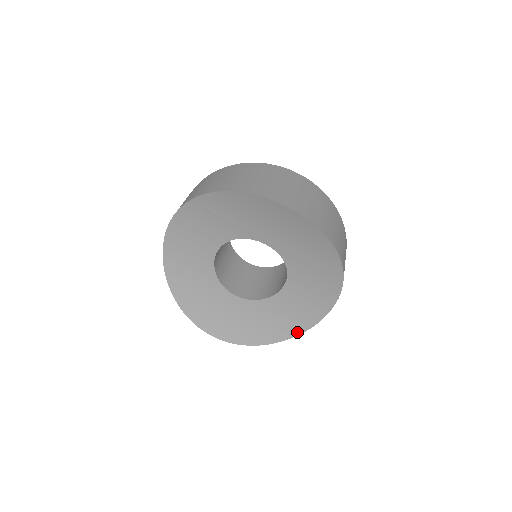
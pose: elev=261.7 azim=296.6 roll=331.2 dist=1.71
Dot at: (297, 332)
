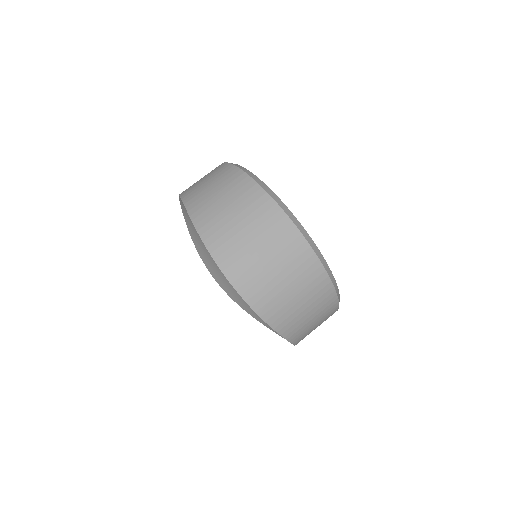
Dot at: (271, 328)
